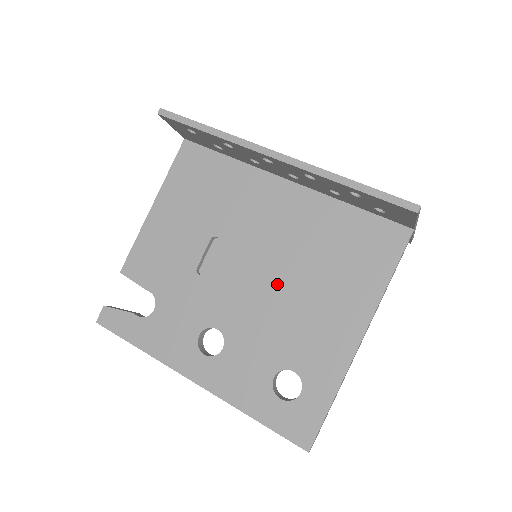
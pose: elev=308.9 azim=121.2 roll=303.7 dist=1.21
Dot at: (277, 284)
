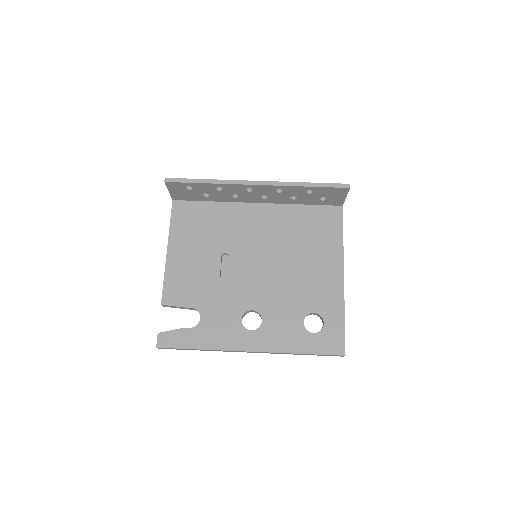
Dot at: (279, 266)
